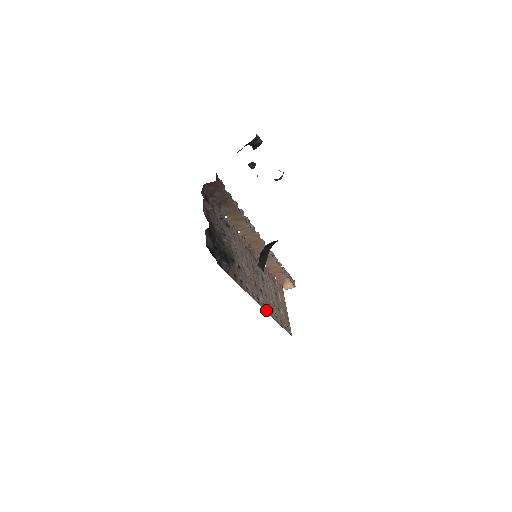
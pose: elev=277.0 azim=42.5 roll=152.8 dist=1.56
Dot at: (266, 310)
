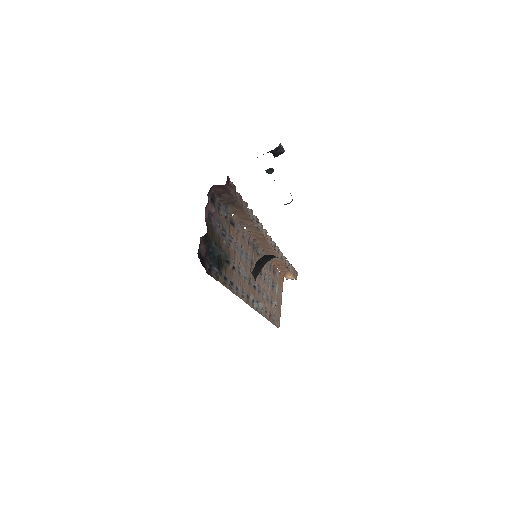
Dot at: (255, 308)
